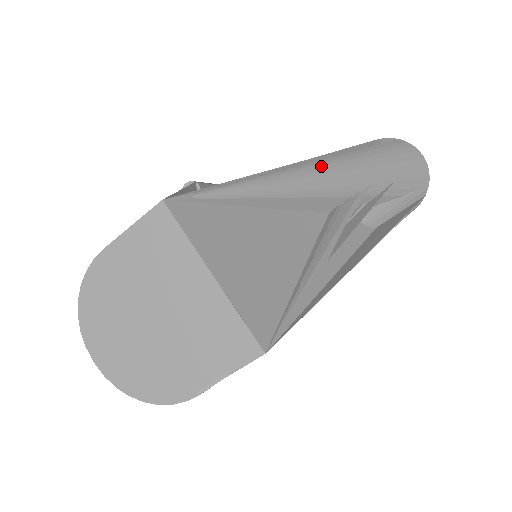
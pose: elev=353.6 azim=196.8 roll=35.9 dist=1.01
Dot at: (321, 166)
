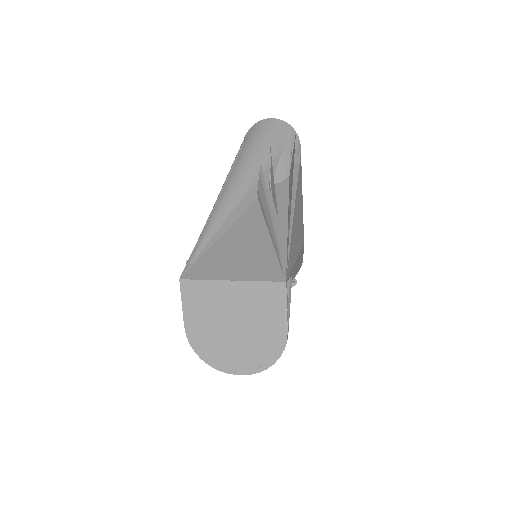
Dot at: (228, 186)
